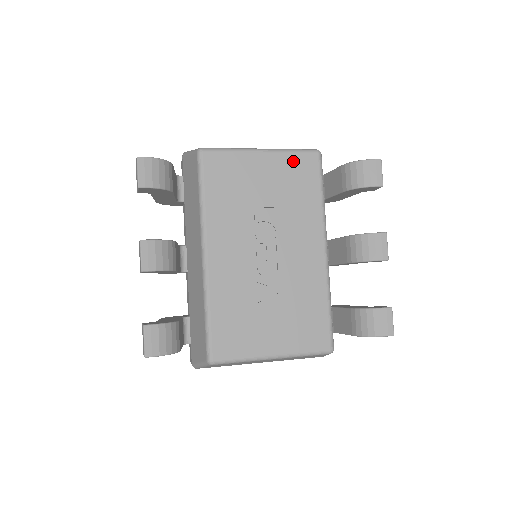
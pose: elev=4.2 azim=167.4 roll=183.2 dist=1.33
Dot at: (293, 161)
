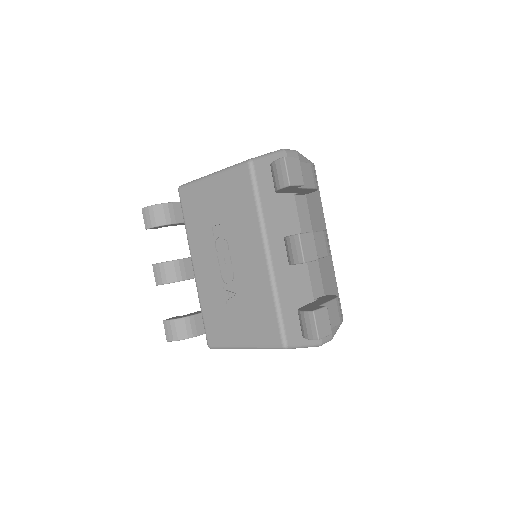
Dot at: (231, 178)
